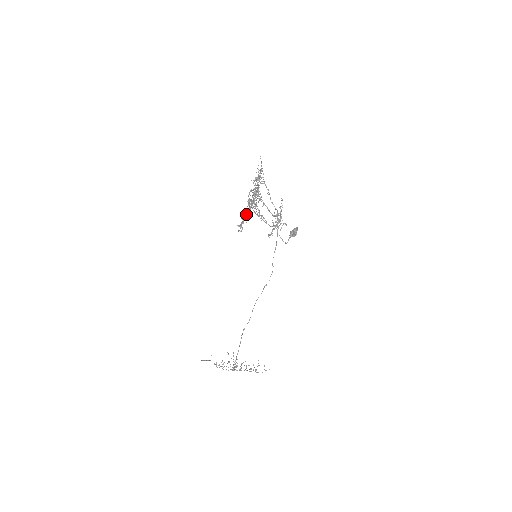
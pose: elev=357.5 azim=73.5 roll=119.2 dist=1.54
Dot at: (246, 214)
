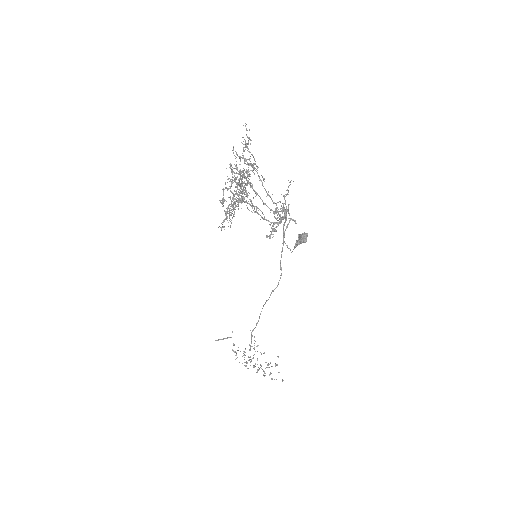
Dot at: (227, 212)
